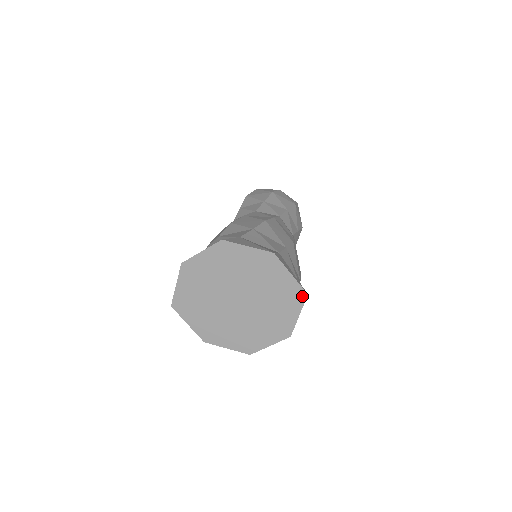
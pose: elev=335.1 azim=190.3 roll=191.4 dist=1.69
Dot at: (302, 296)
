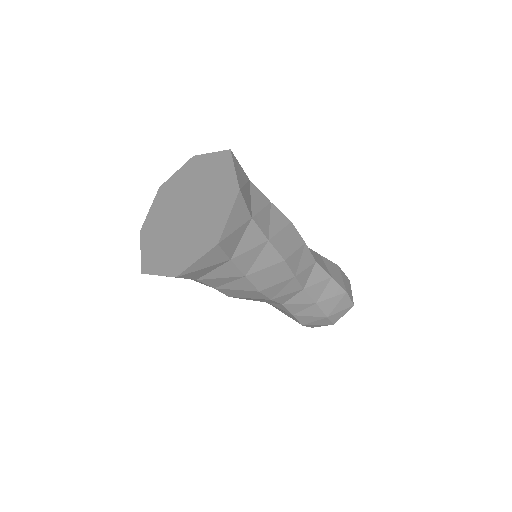
Dot at: (227, 155)
